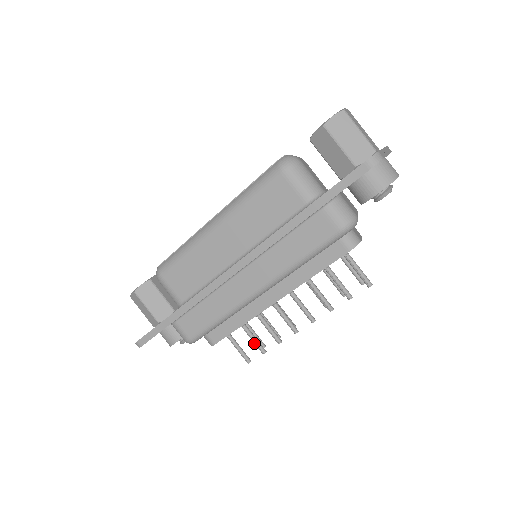
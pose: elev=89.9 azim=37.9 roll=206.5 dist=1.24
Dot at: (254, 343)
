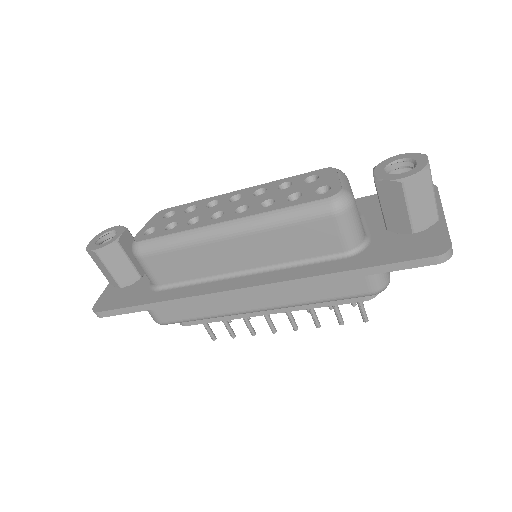
Dot at: (226, 328)
